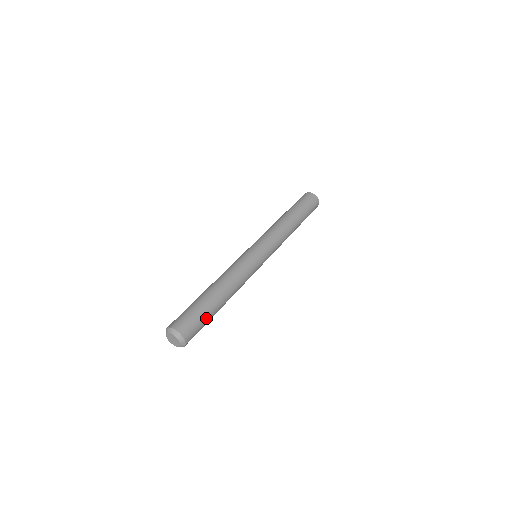
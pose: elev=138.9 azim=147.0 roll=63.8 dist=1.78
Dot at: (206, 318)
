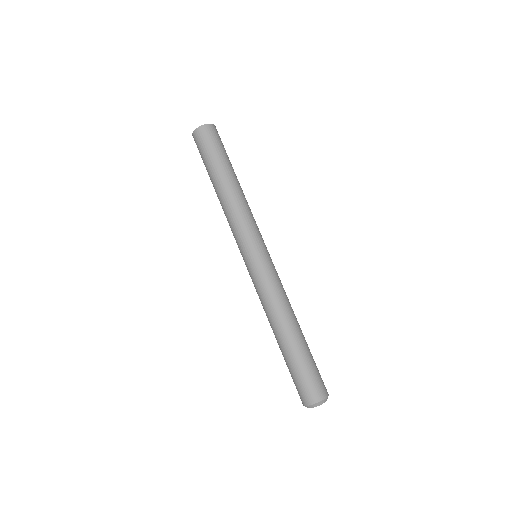
Dot at: (313, 360)
